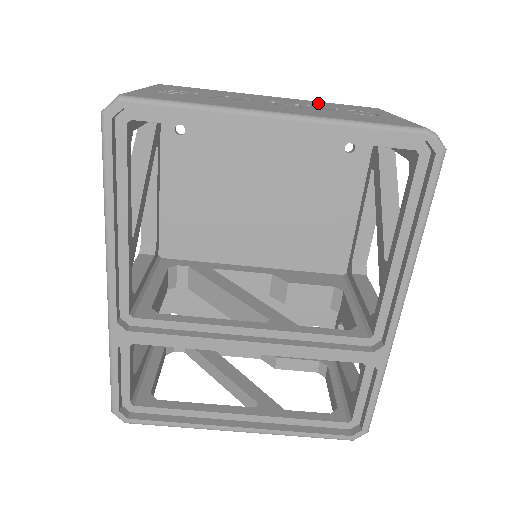
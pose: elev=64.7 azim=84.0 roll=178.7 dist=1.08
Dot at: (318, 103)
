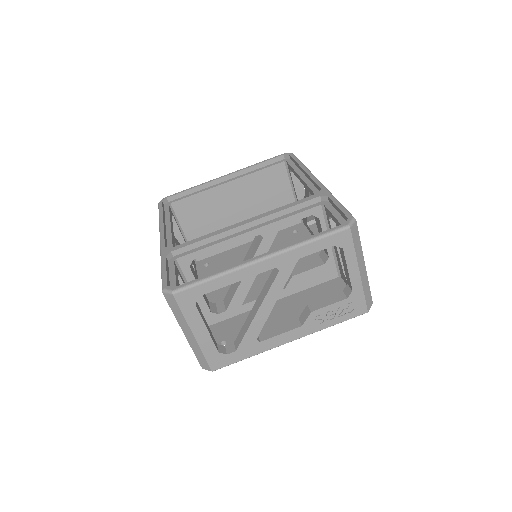
Dot at: occluded
